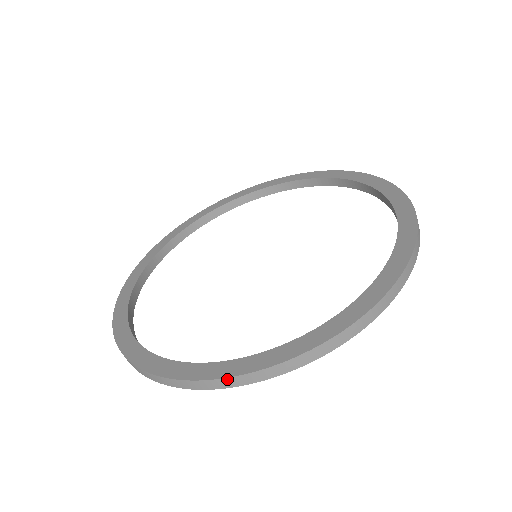
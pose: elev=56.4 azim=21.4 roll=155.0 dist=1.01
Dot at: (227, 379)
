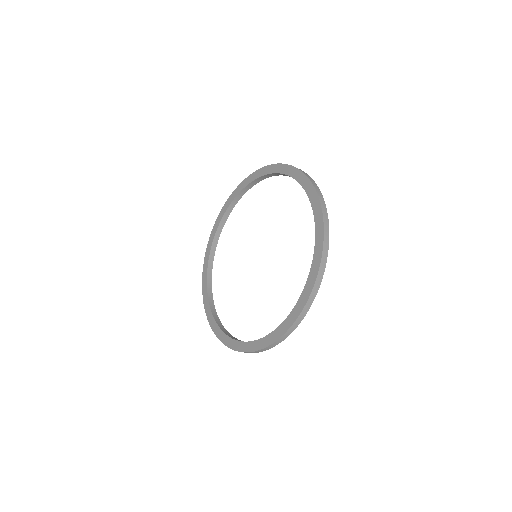
Dot at: (274, 343)
